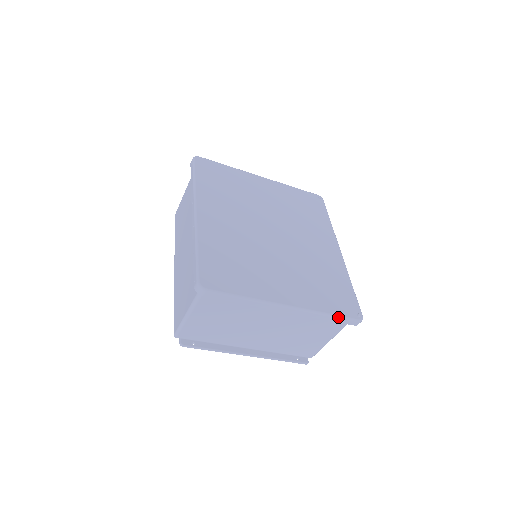
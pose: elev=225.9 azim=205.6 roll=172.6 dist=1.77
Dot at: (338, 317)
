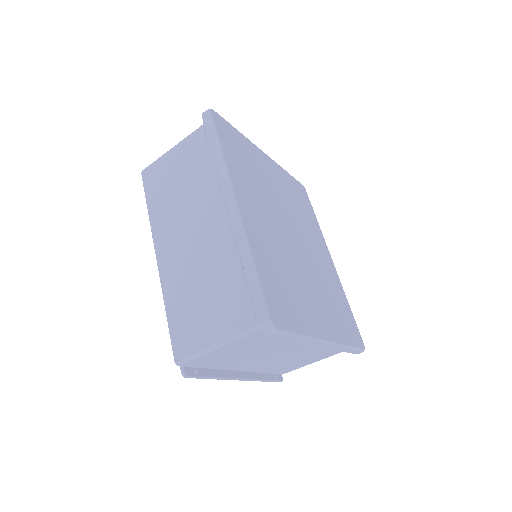
Dot at: (354, 349)
